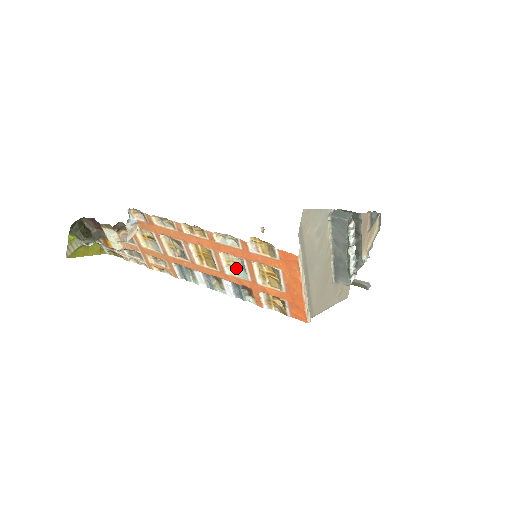
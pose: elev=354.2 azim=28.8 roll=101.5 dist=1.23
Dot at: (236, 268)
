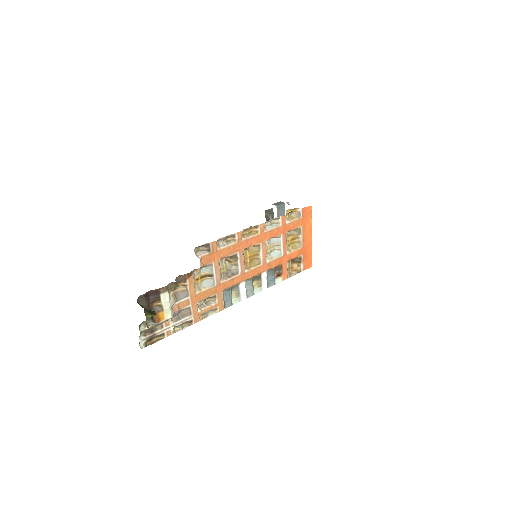
Dot at: (270, 254)
